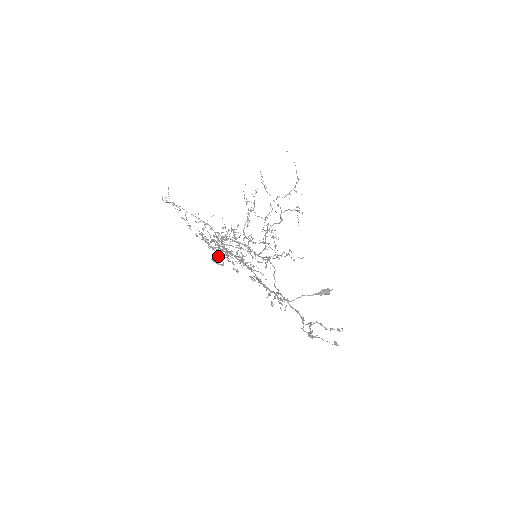
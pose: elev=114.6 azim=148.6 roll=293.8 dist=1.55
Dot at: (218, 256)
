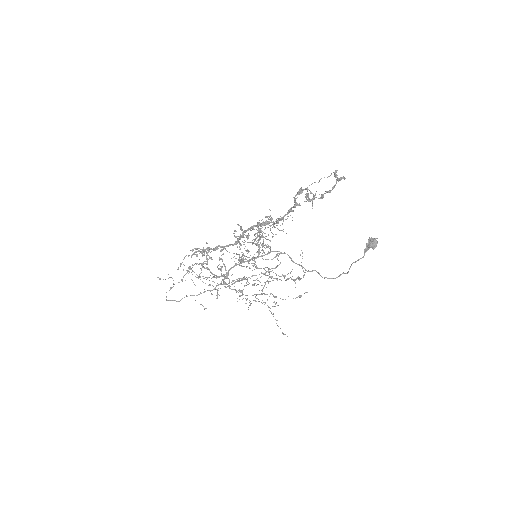
Dot at: occluded
